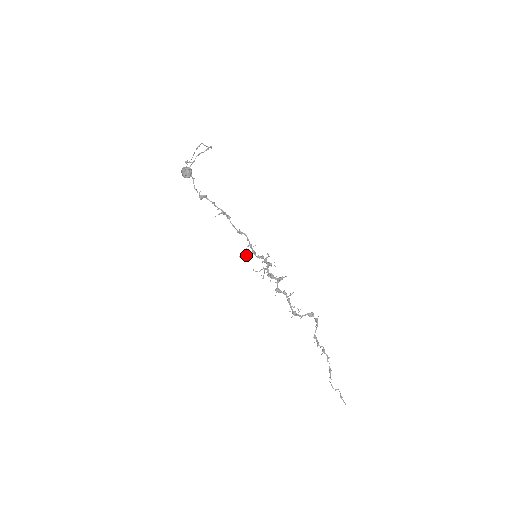
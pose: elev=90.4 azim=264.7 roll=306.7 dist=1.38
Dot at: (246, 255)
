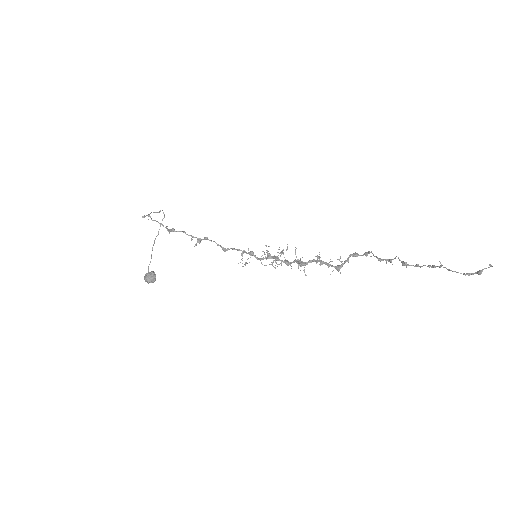
Dot at: (245, 262)
